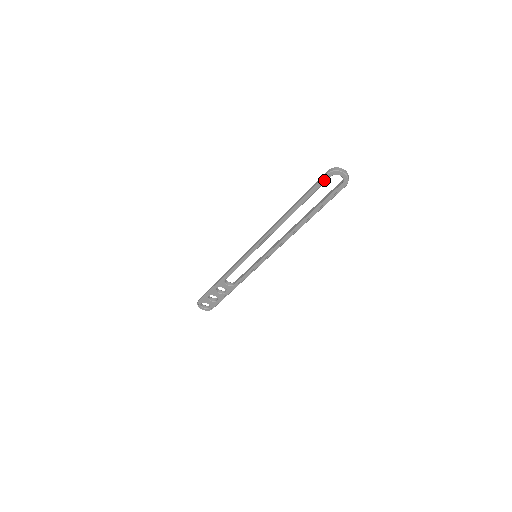
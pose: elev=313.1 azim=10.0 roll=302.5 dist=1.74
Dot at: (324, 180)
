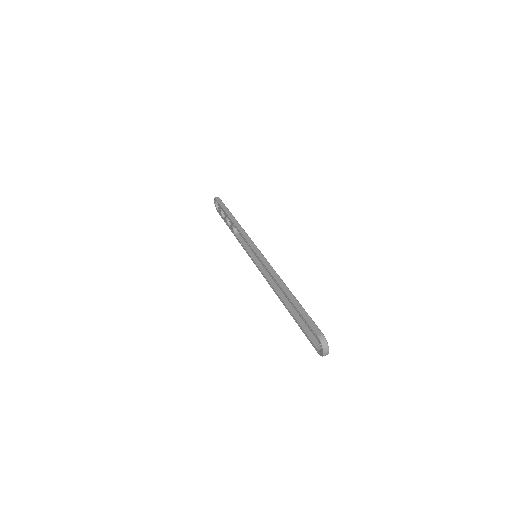
Dot at: (313, 331)
